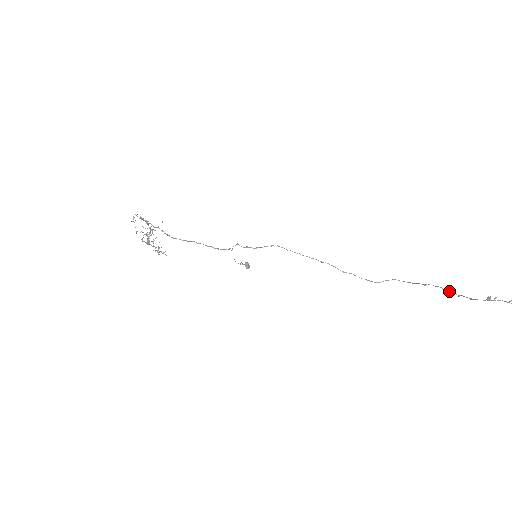
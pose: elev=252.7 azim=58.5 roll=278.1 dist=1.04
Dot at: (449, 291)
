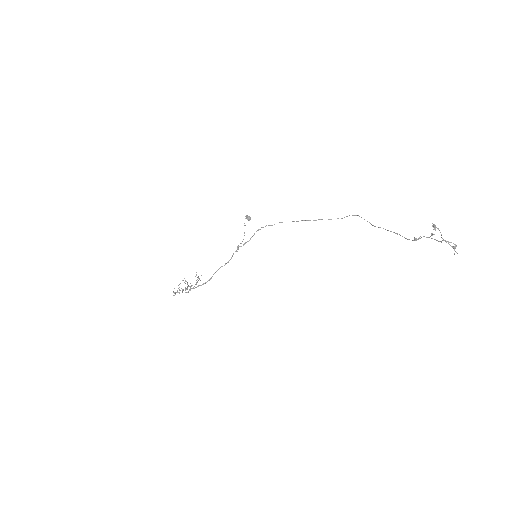
Dot at: occluded
